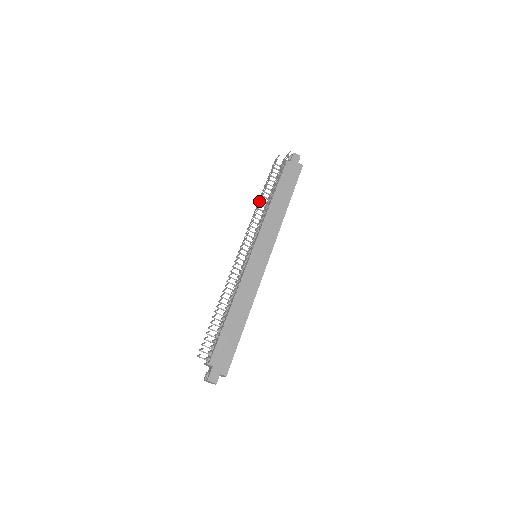
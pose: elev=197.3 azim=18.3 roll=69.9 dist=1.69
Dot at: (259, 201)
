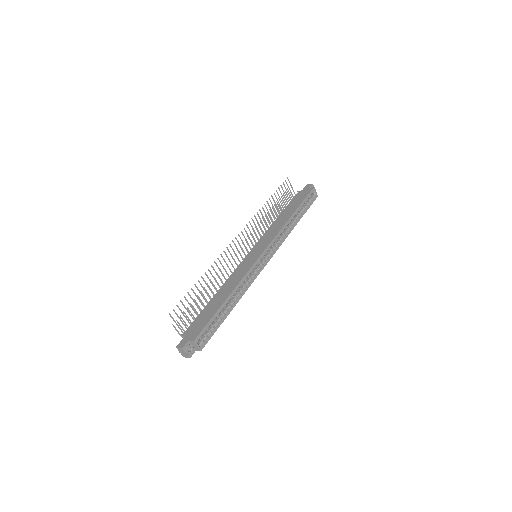
Dot at: (269, 223)
